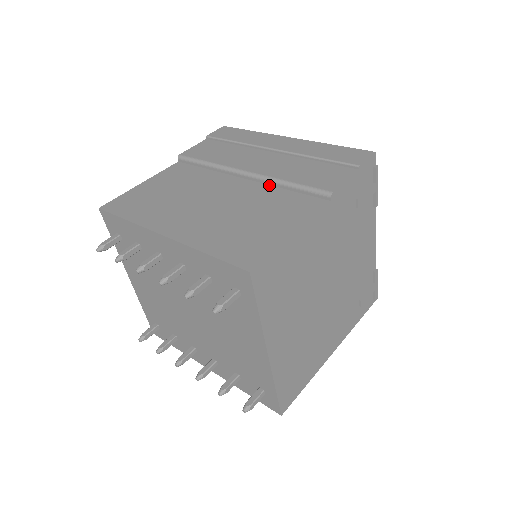
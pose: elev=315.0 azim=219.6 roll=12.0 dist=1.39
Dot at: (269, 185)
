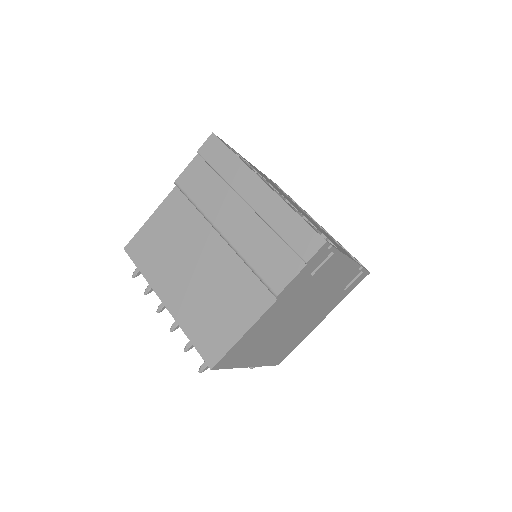
Dot at: (239, 256)
